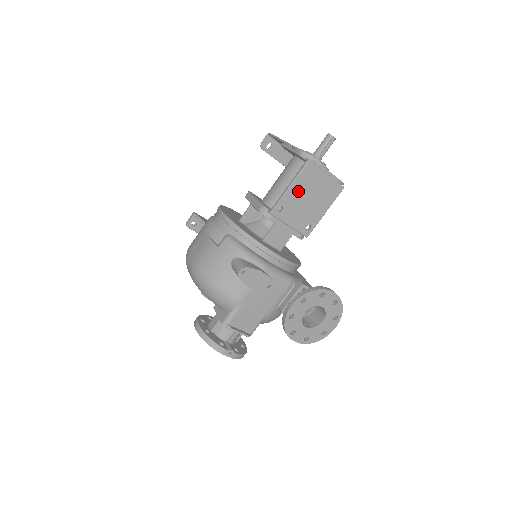
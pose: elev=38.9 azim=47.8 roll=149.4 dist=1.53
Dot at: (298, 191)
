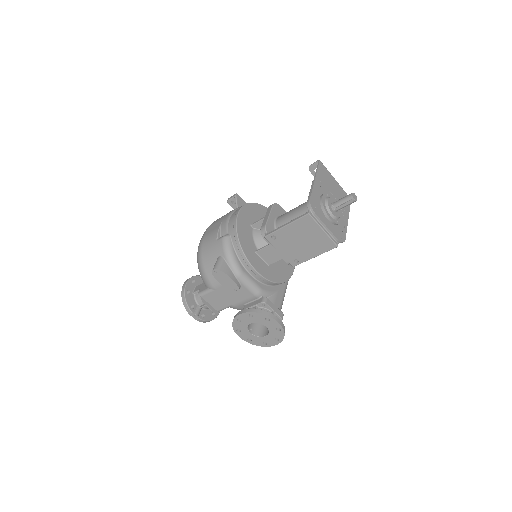
Dot at: (293, 232)
